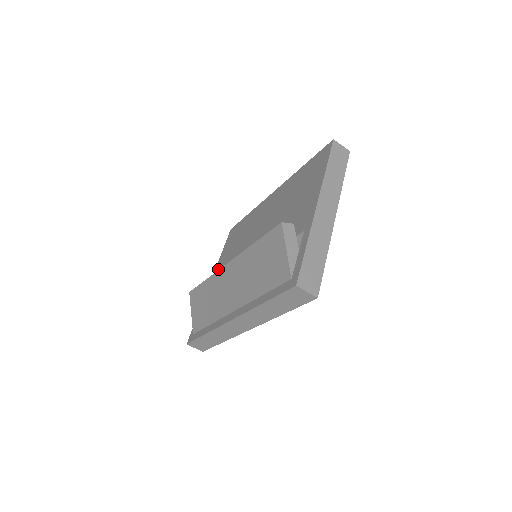
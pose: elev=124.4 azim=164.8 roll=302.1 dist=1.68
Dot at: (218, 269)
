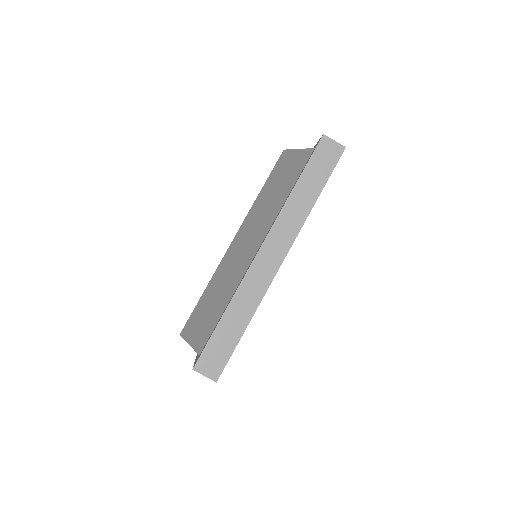
Dot at: occluded
